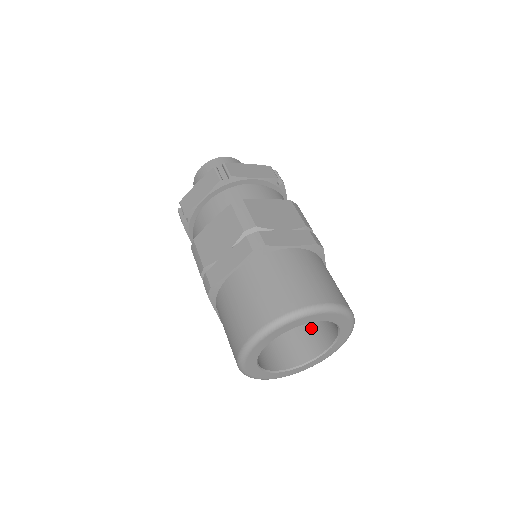
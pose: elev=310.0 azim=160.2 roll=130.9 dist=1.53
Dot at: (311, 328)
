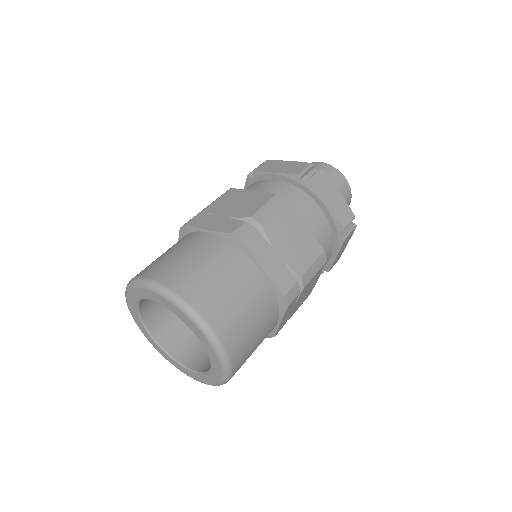
Dot at: occluded
